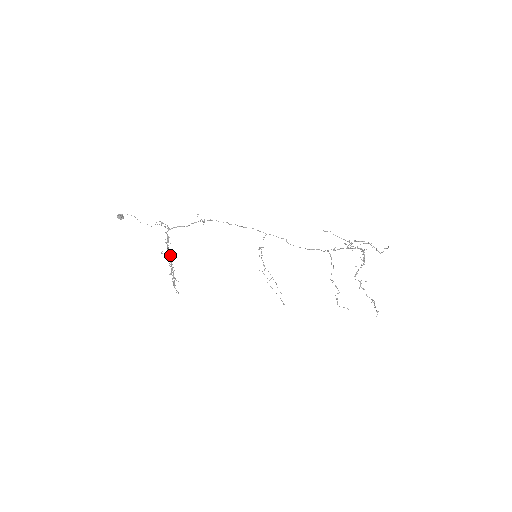
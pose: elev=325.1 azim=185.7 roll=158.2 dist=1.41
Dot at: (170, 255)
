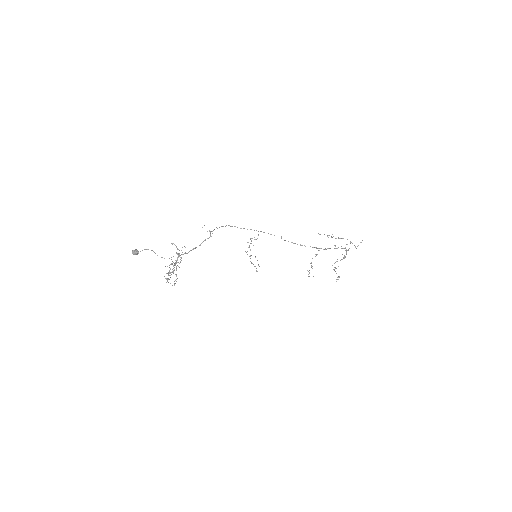
Dot at: (174, 265)
